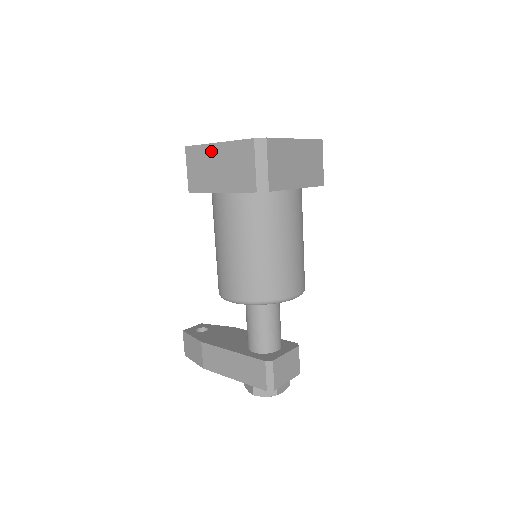
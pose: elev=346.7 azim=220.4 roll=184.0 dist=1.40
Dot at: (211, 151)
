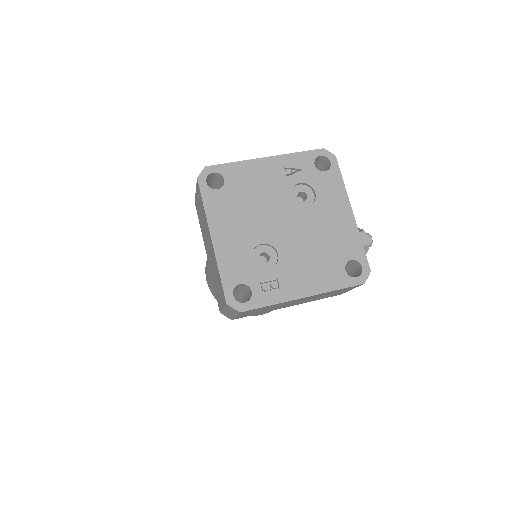
Dot at: (208, 230)
